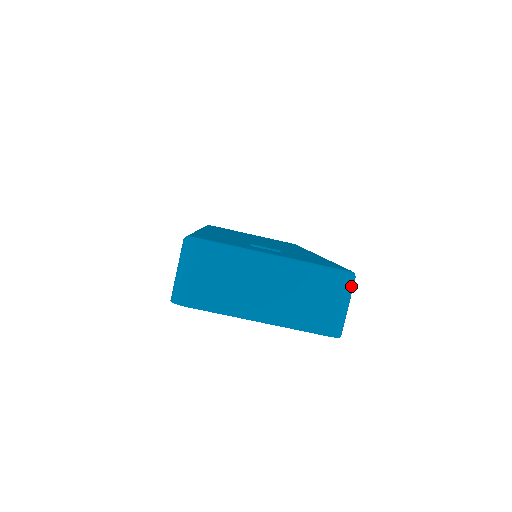
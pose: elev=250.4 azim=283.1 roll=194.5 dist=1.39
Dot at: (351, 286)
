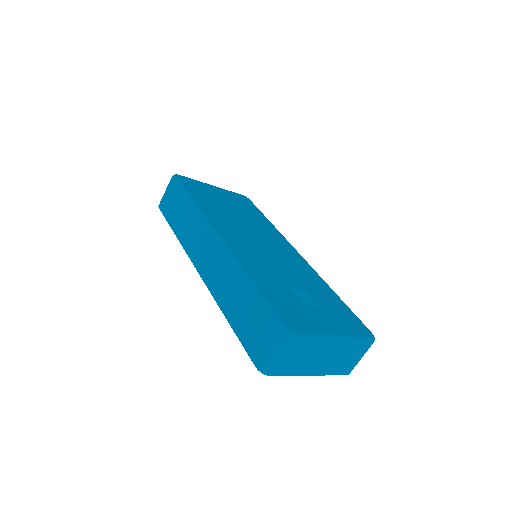
Dot at: occluded
